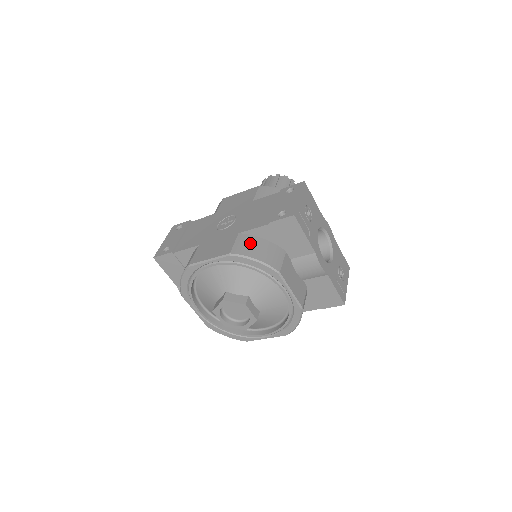
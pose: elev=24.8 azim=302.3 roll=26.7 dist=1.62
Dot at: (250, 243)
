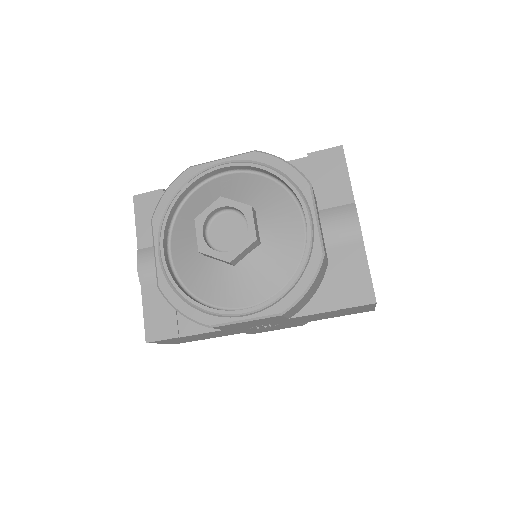
Dot at: occluded
